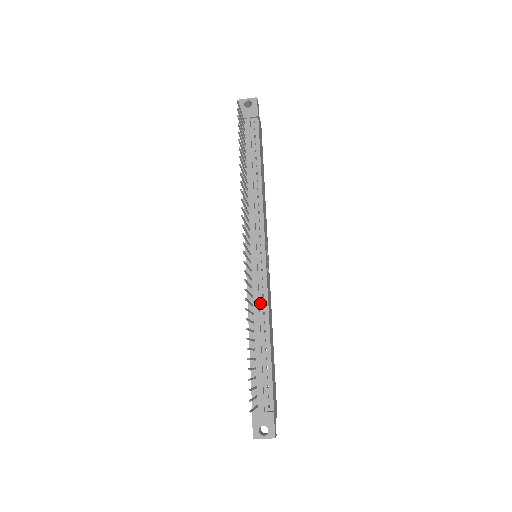
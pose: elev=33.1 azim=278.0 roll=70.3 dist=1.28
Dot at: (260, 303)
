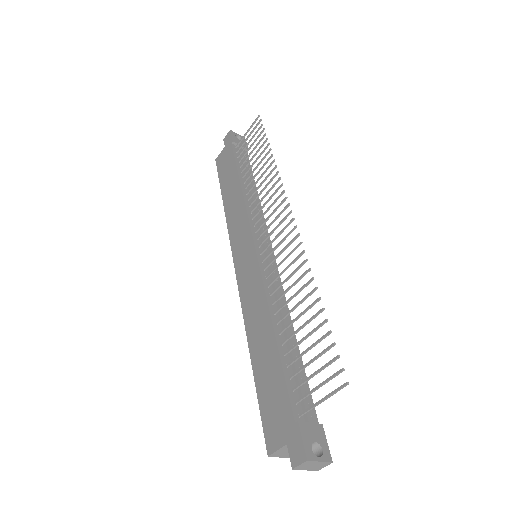
Dot at: (278, 296)
